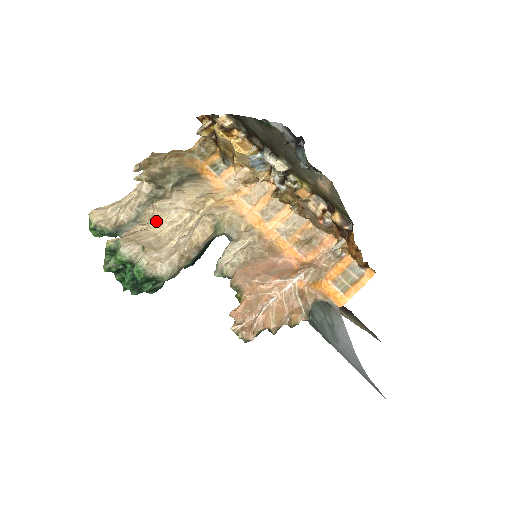
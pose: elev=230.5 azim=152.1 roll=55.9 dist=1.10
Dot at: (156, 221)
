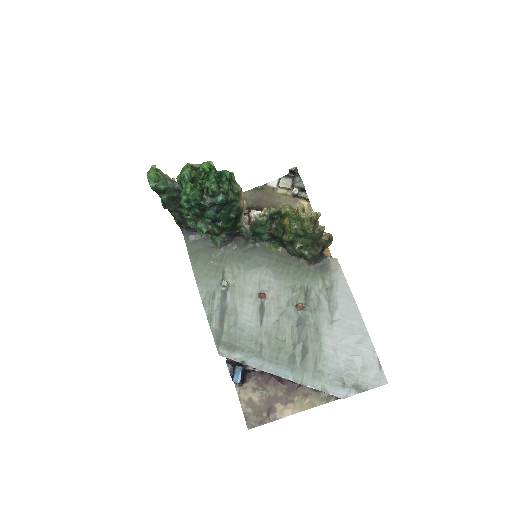
Dot at: occluded
